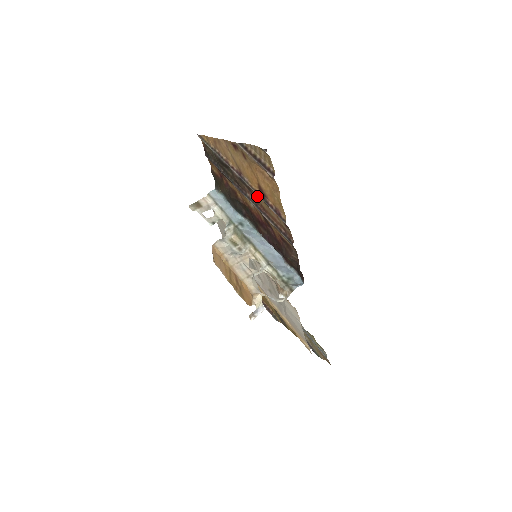
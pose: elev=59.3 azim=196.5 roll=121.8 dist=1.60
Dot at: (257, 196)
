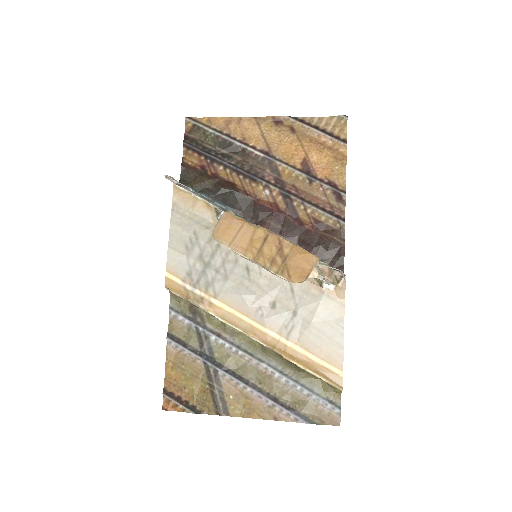
Dot at: (290, 176)
